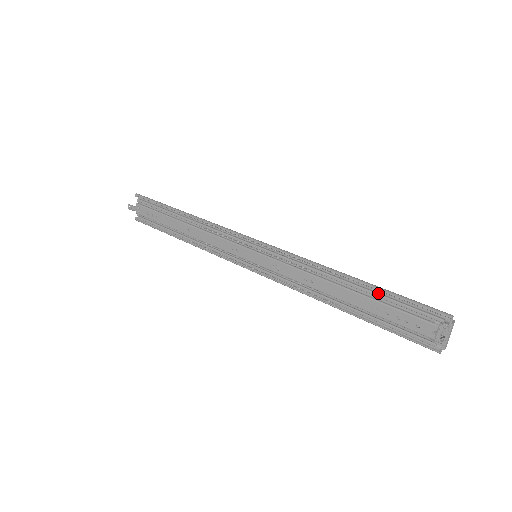
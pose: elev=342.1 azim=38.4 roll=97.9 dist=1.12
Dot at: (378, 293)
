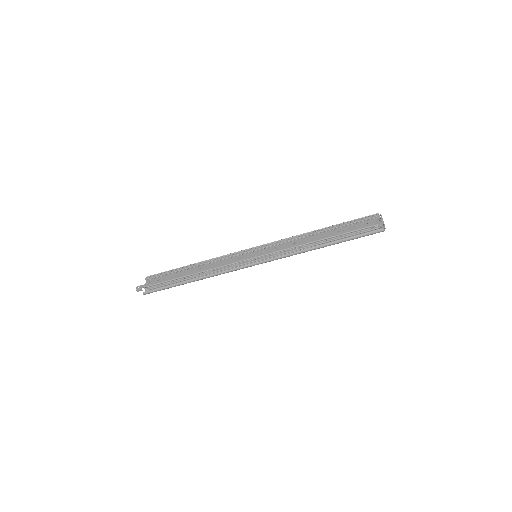
Dot at: (339, 226)
